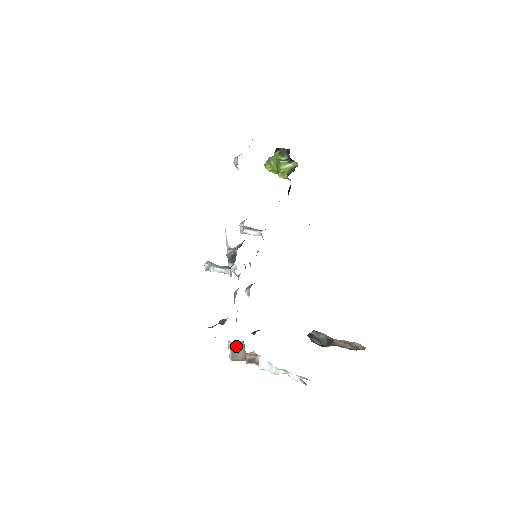
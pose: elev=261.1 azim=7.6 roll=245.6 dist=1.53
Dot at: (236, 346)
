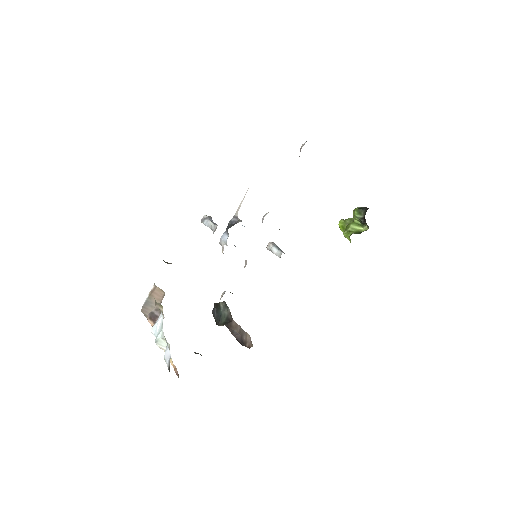
Dot at: (156, 295)
